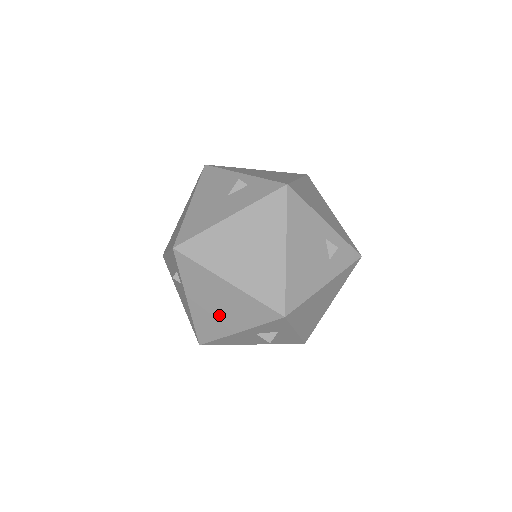
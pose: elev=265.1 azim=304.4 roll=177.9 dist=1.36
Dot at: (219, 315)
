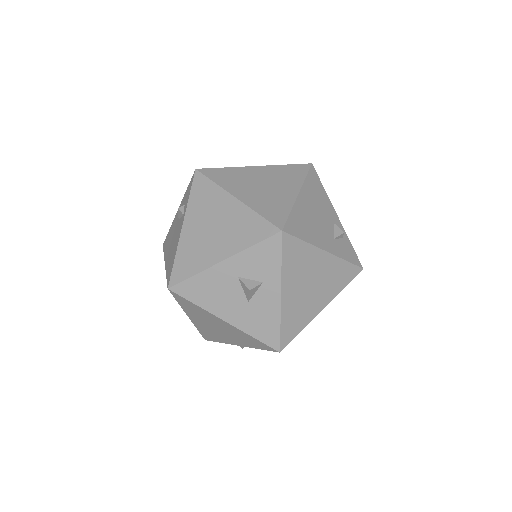
Dot at: (209, 240)
